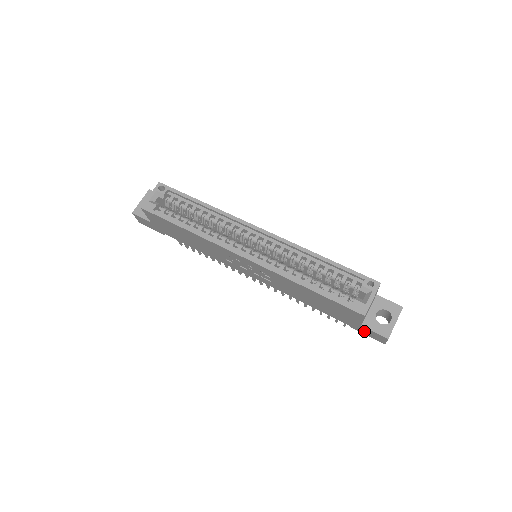
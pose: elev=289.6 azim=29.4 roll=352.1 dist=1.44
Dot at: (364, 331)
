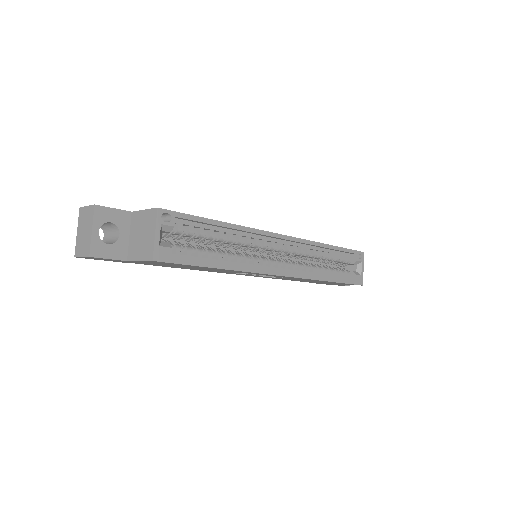
Dot at: (328, 284)
